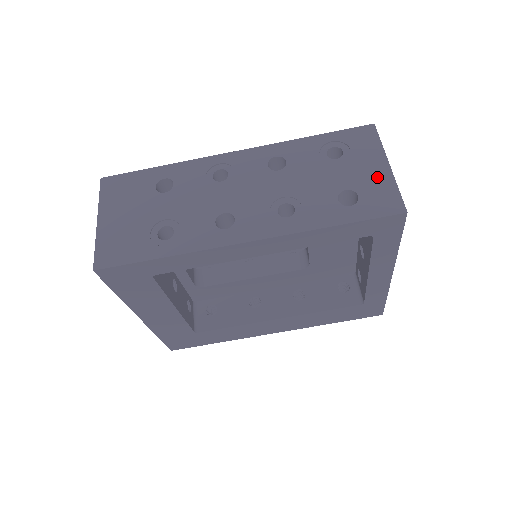
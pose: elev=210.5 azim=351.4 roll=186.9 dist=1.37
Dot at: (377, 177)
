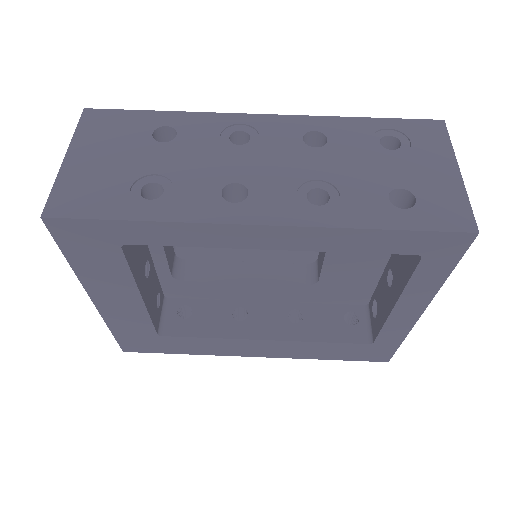
Dot at: (442, 181)
